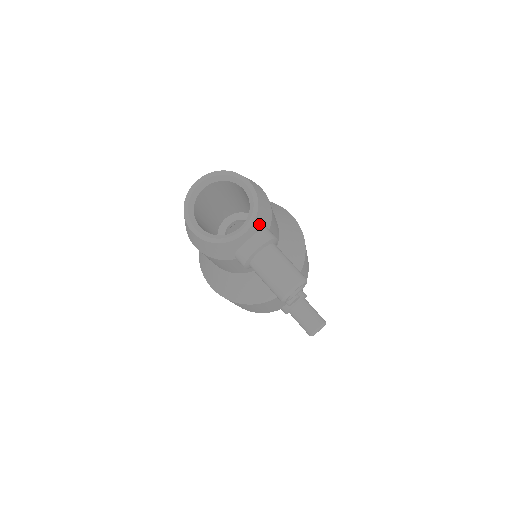
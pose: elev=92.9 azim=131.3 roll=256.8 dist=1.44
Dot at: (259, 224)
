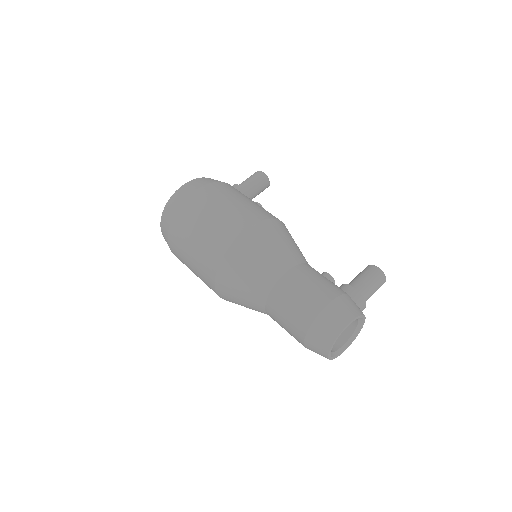
Dot at: (359, 308)
